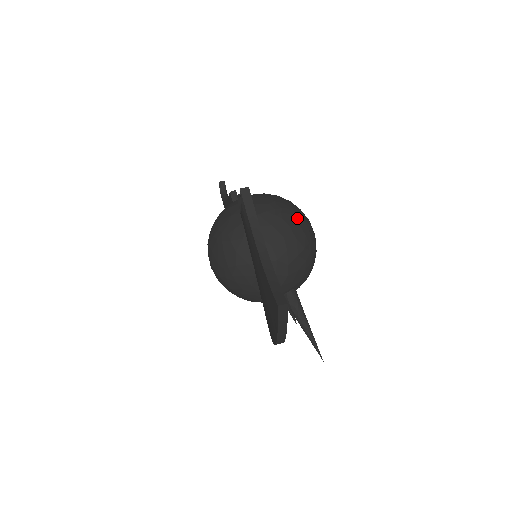
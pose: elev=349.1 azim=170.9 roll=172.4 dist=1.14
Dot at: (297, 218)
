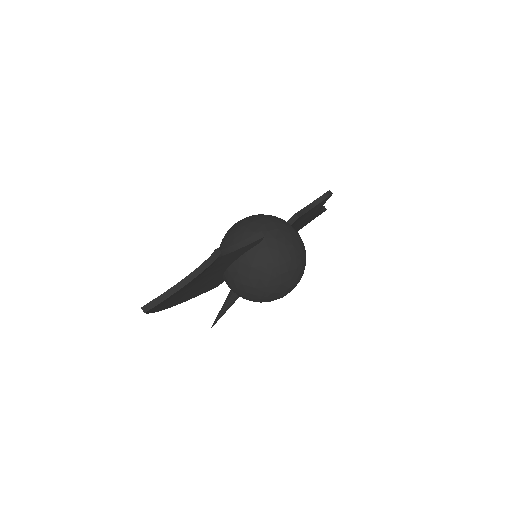
Dot at: (273, 281)
